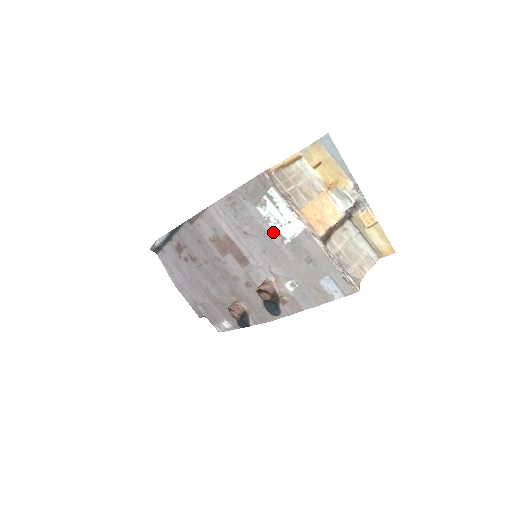
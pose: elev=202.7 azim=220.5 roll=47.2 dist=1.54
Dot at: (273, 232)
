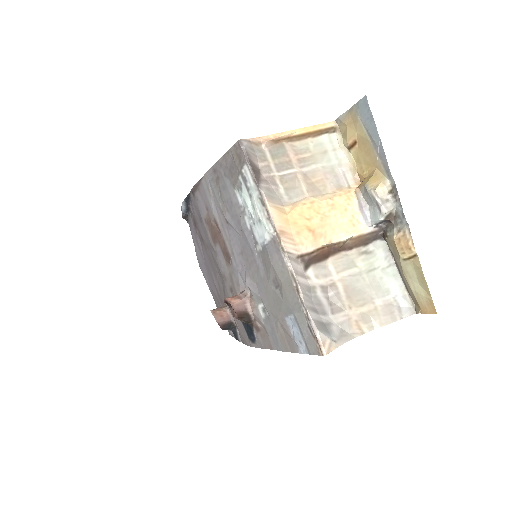
Dot at: (248, 230)
